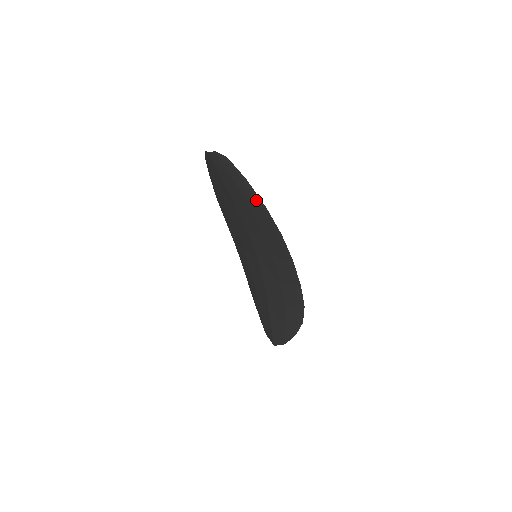
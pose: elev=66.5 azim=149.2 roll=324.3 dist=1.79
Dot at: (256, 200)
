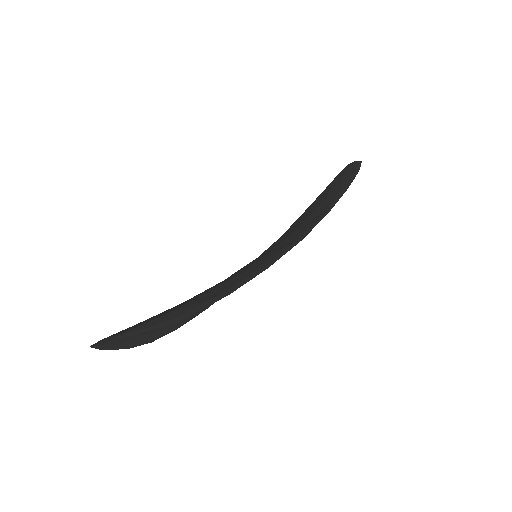
Dot at: (345, 185)
